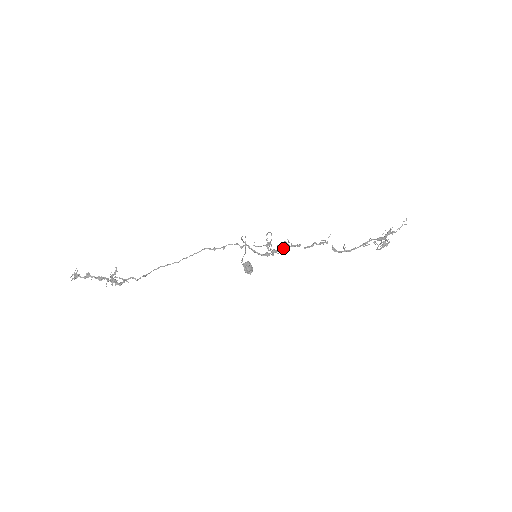
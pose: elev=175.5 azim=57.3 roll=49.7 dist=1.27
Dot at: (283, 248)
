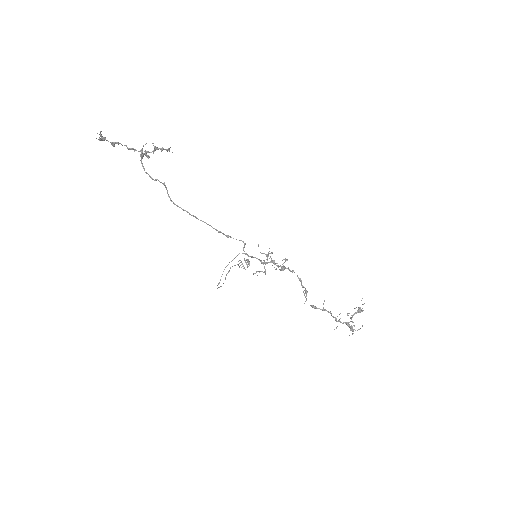
Dot at: (280, 265)
